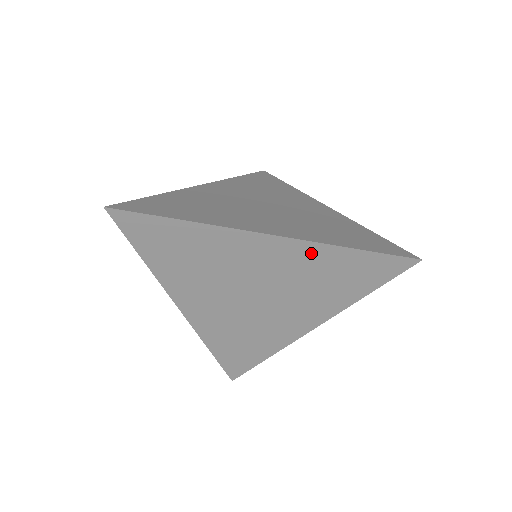
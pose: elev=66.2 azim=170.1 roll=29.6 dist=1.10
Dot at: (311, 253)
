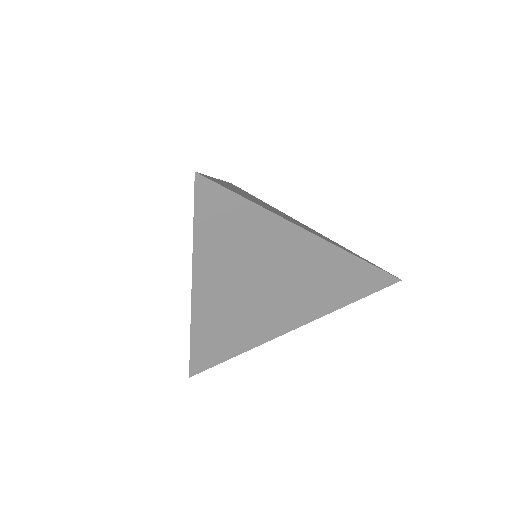
Dot at: (336, 259)
